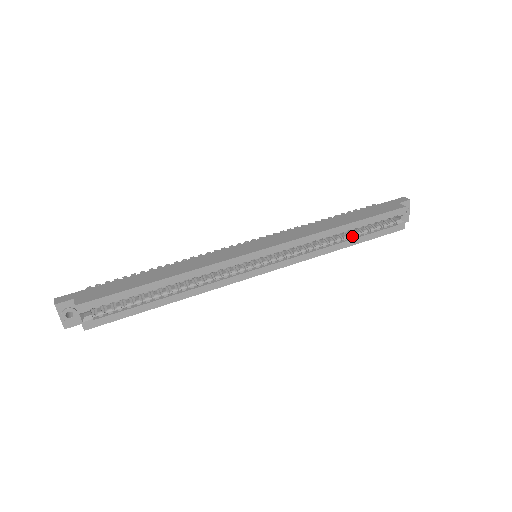
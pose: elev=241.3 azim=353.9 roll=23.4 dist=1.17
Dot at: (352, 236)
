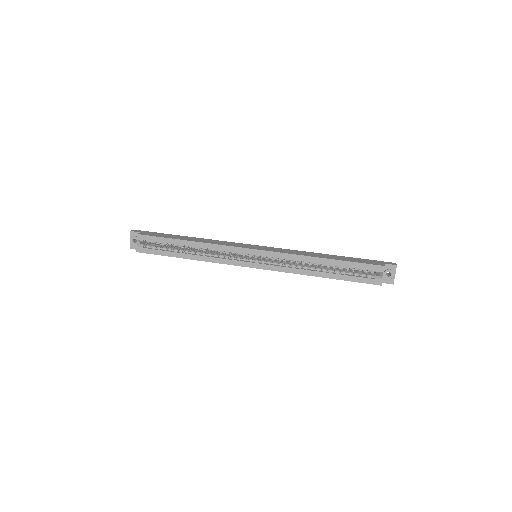
Dot at: (331, 271)
